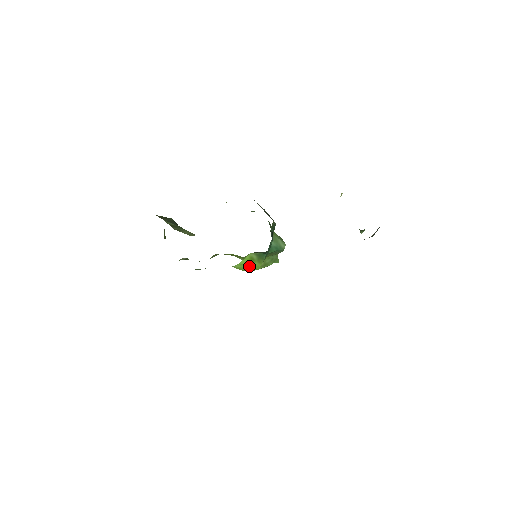
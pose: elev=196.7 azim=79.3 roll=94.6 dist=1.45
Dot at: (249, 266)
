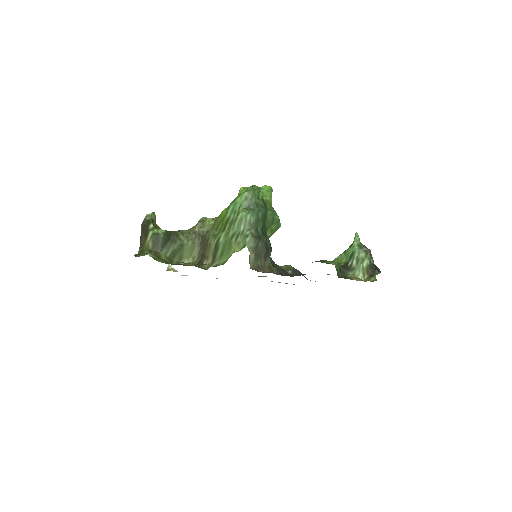
Dot at: occluded
